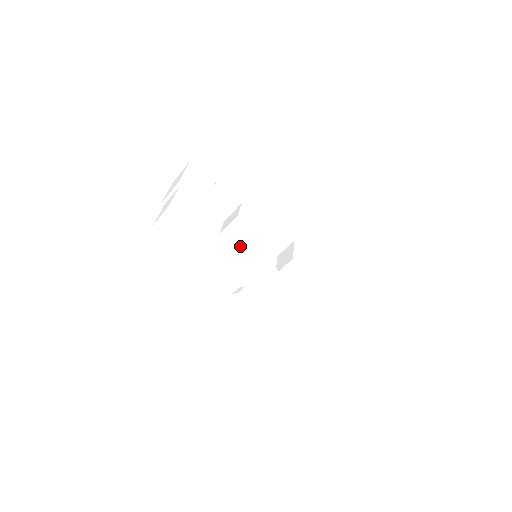
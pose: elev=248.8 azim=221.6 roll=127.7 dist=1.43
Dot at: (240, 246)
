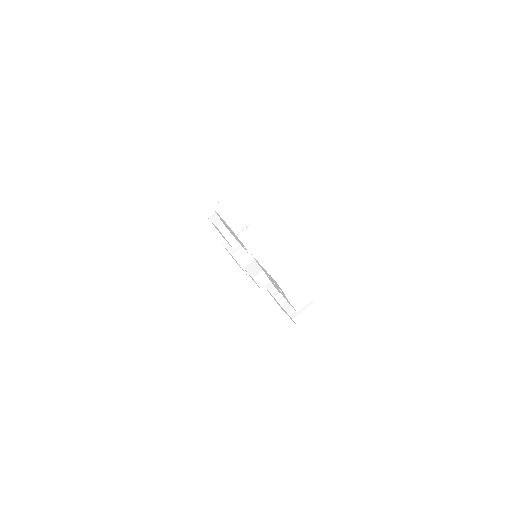
Dot at: (252, 273)
